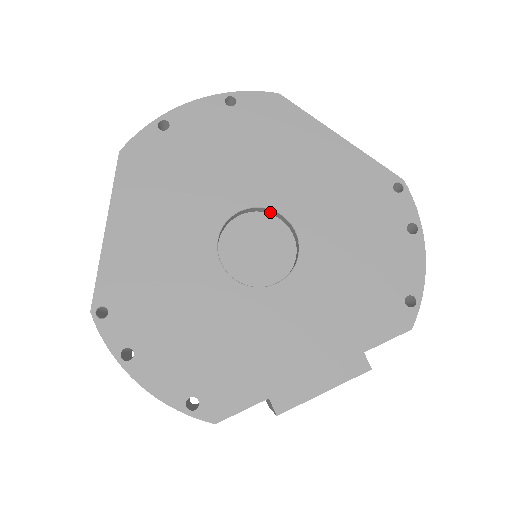
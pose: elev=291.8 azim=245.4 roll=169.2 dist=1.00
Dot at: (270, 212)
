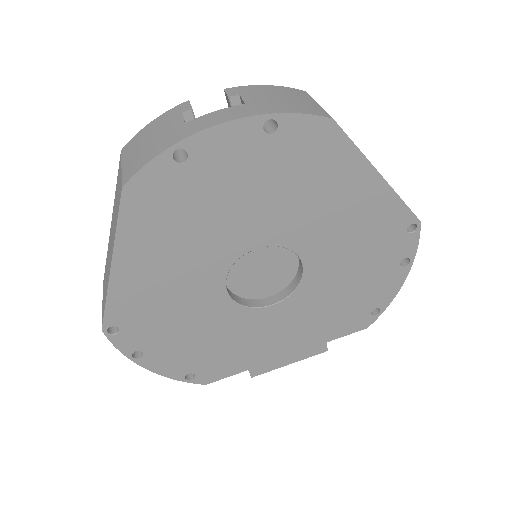
Dot at: occluded
